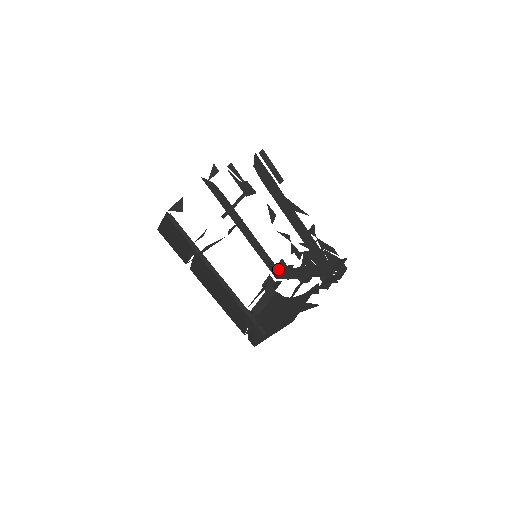
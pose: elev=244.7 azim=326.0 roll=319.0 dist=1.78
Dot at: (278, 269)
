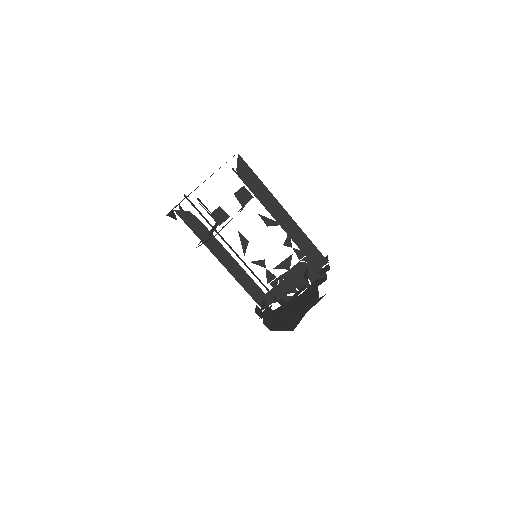
Dot at: (264, 293)
